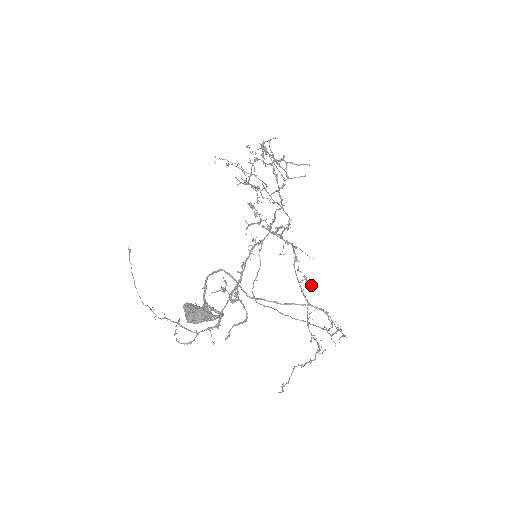
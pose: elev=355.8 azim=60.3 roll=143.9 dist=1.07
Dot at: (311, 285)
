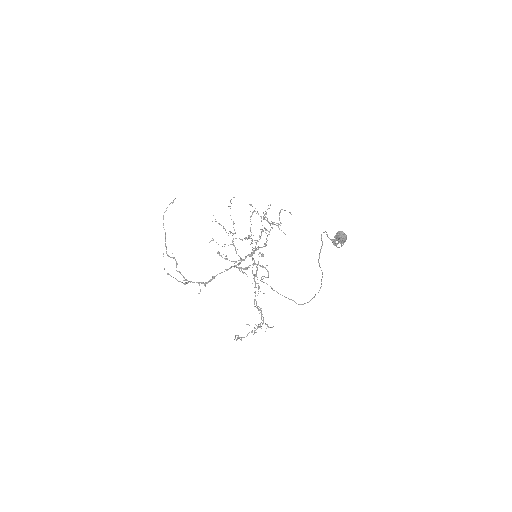
Dot at: occluded
